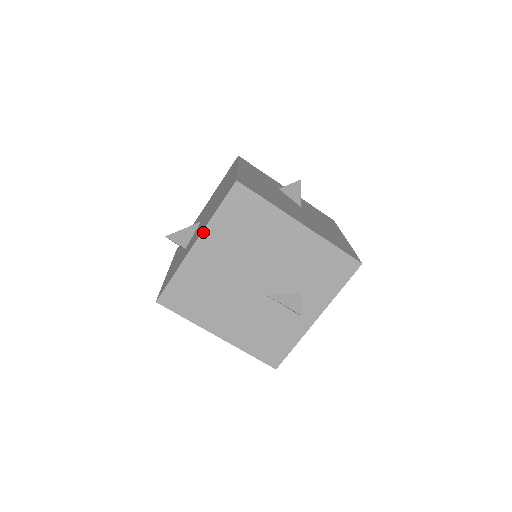
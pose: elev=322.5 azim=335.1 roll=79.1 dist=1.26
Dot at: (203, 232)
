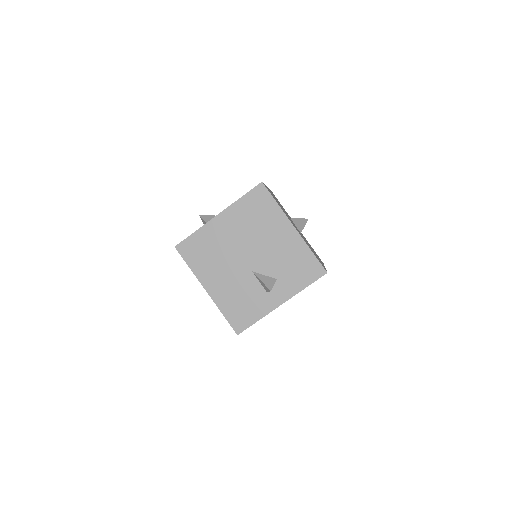
Dot at: (227, 208)
